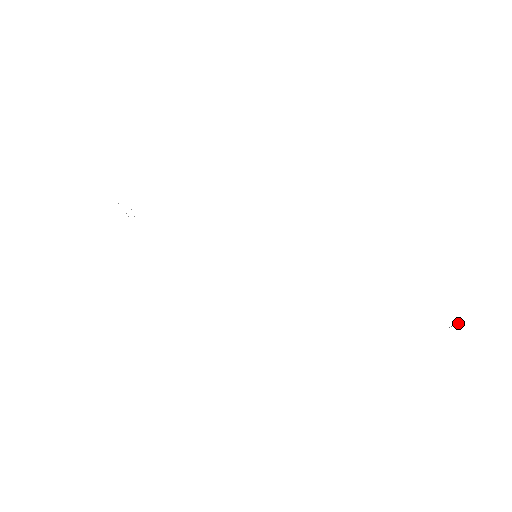
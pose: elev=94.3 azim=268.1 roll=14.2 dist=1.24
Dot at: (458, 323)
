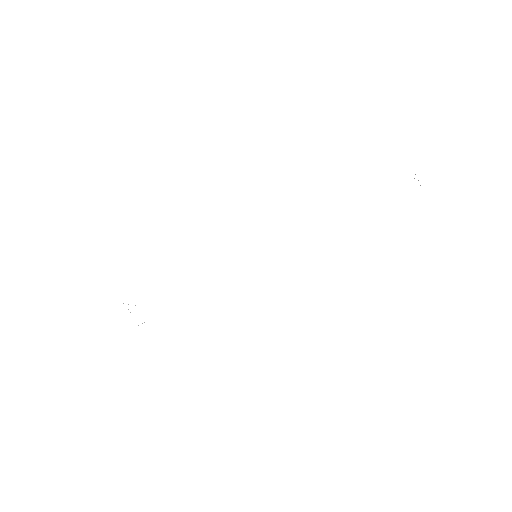
Dot at: occluded
